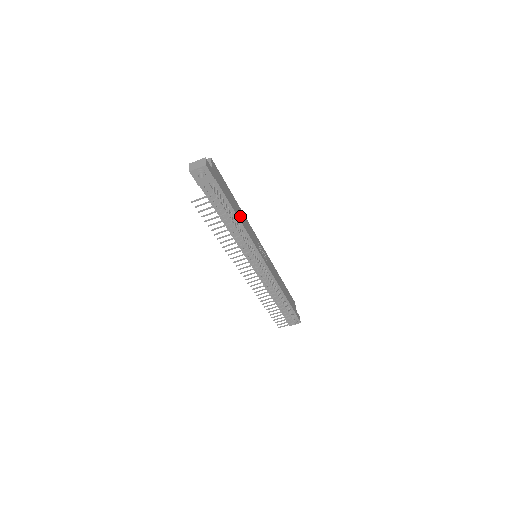
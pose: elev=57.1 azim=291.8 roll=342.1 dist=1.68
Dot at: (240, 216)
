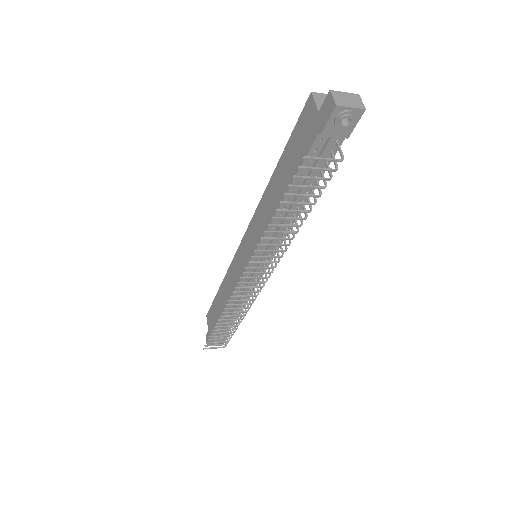
Dot at: occluded
